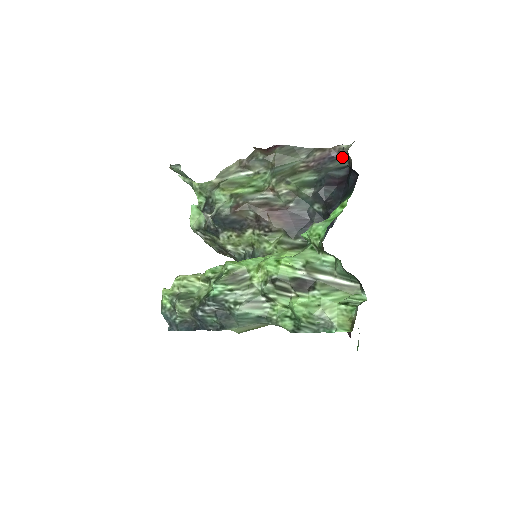
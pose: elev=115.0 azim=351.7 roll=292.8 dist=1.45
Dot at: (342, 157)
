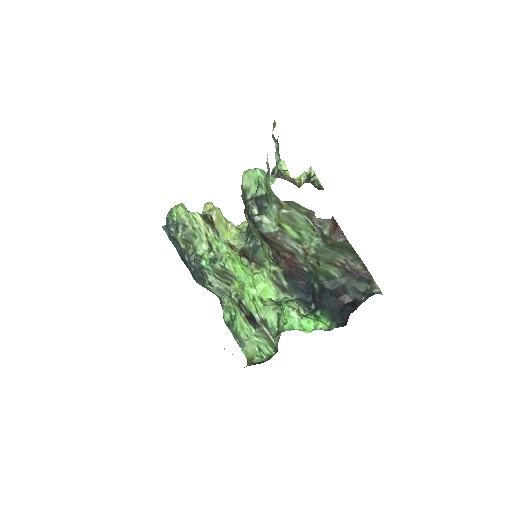
Dot at: (368, 283)
